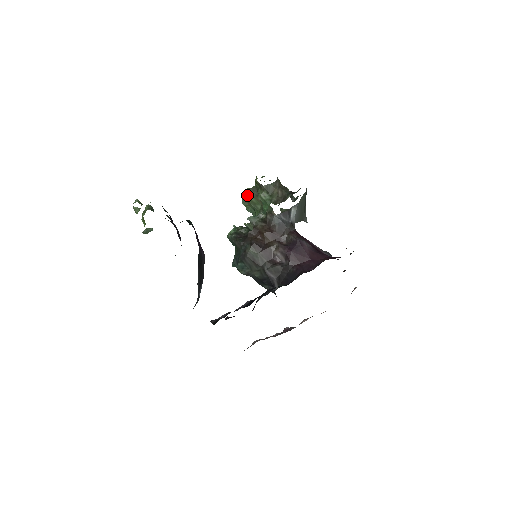
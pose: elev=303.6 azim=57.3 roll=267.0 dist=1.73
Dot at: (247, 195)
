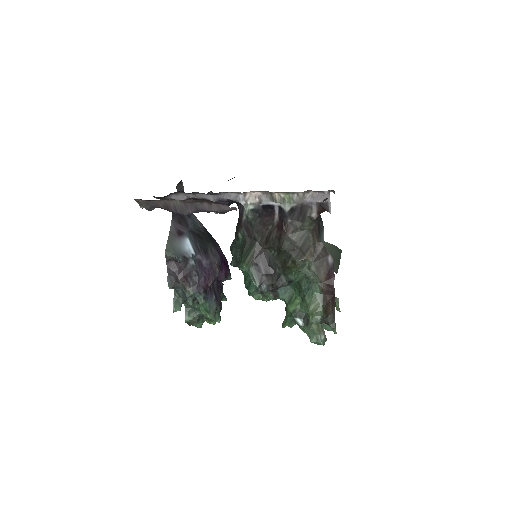
Dot at: occluded
